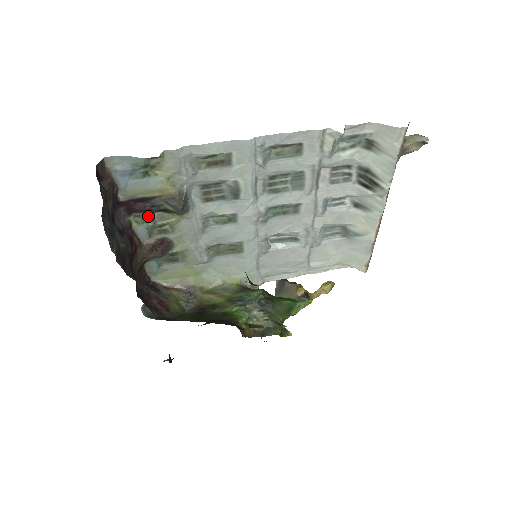
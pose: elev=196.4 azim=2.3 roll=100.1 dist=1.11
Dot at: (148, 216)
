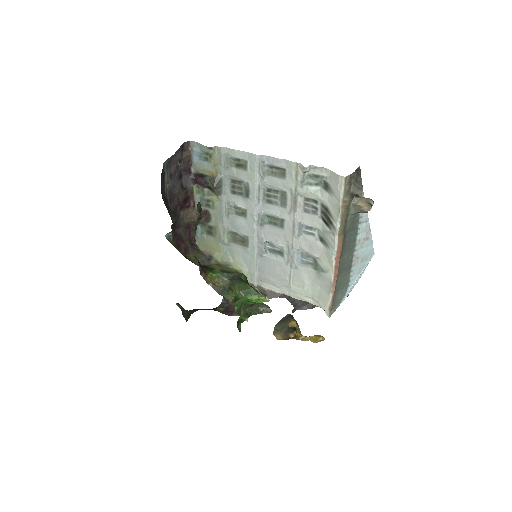
Dot at: (202, 189)
